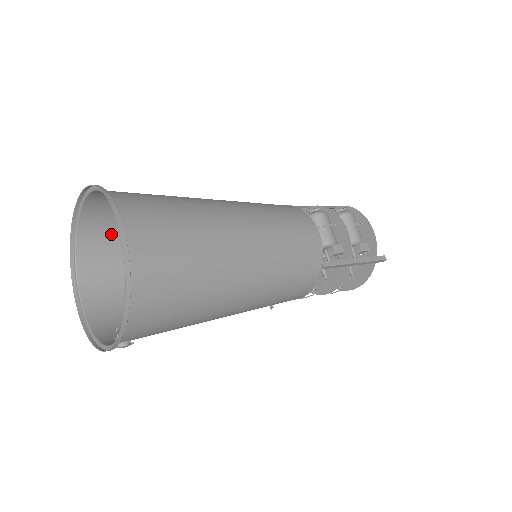
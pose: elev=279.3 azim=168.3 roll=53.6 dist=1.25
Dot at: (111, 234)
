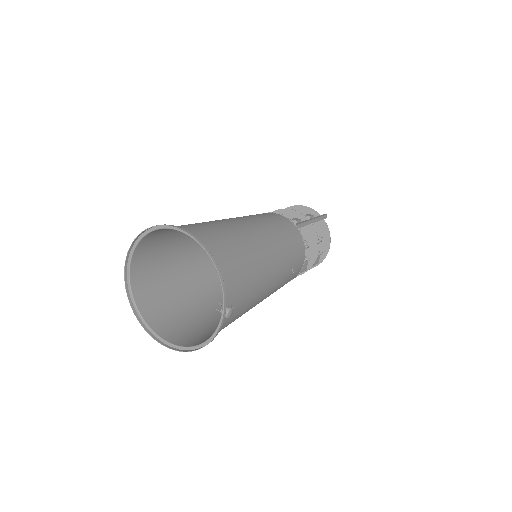
Dot at: (159, 301)
